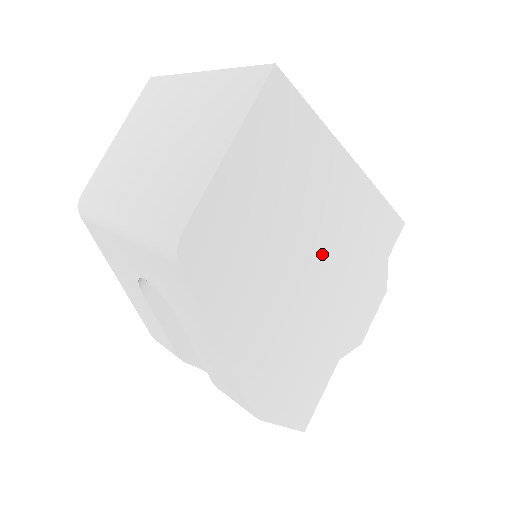
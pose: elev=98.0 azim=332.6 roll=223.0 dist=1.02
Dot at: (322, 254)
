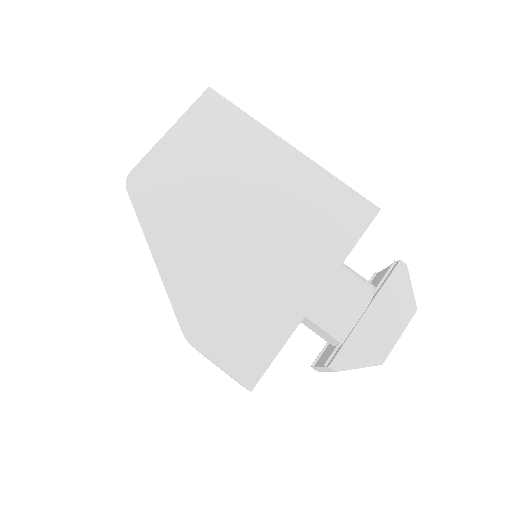
Dot at: (262, 213)
